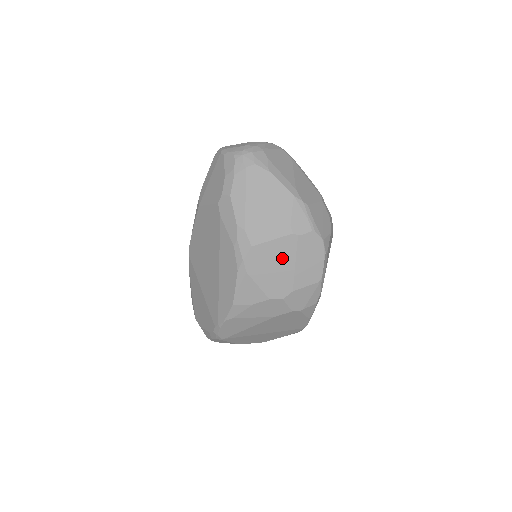
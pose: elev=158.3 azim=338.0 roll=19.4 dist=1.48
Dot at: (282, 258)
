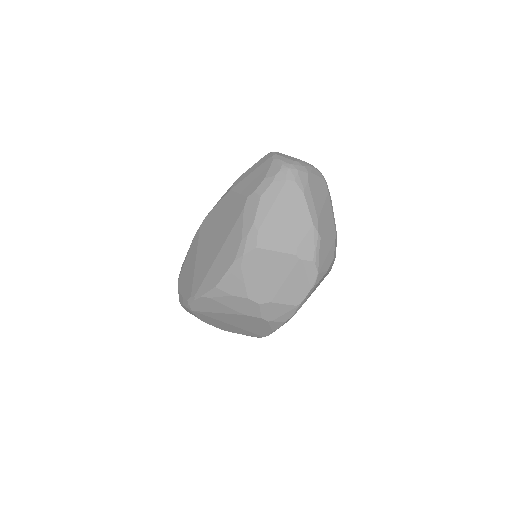
Dot at: (276, 270)
